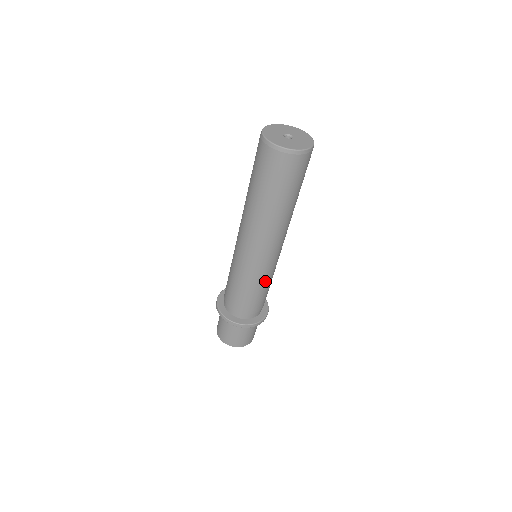
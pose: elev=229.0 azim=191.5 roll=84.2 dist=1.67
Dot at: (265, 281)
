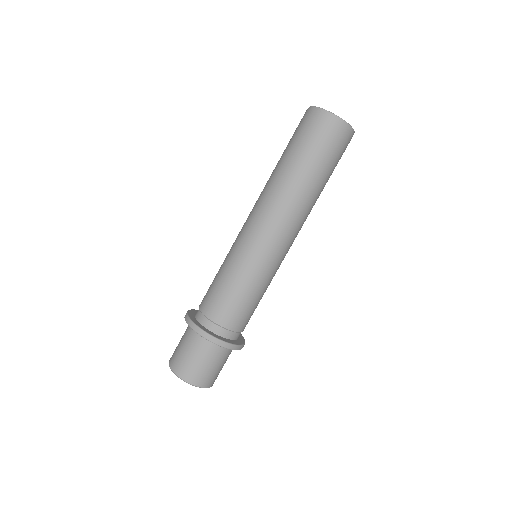
Dot at: (253, 278)
